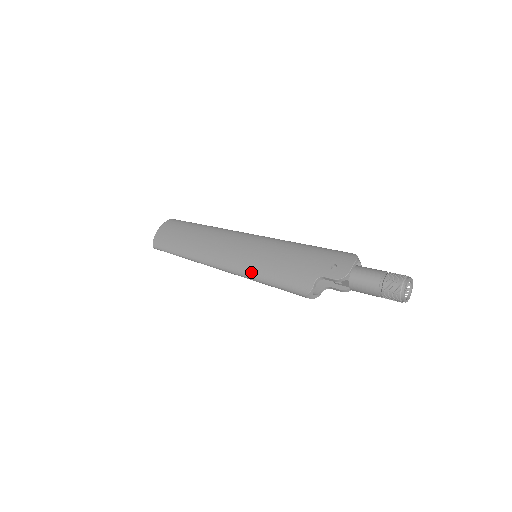
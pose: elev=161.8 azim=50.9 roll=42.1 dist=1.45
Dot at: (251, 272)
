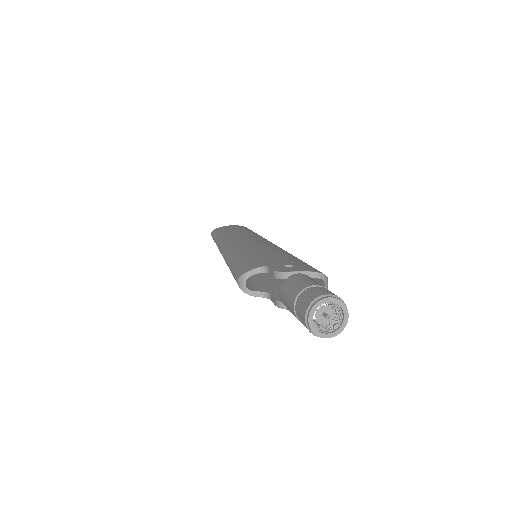
Dot at: (232, 253)
